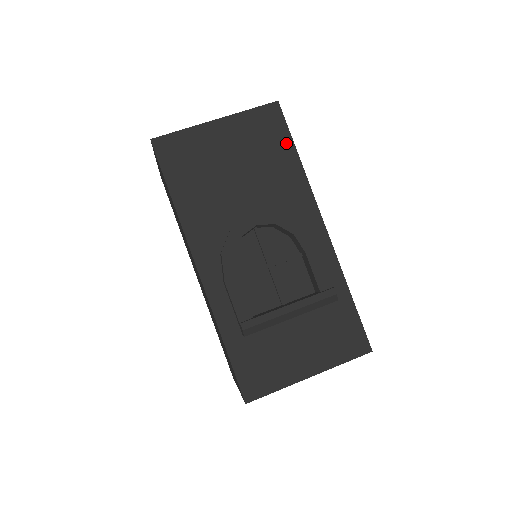
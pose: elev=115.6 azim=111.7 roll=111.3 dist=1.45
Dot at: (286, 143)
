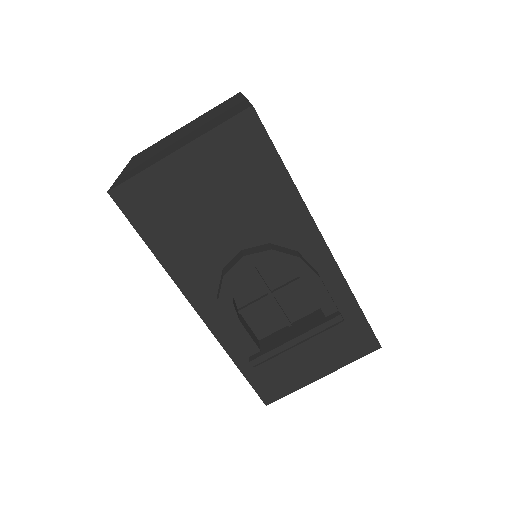
Dot at: (270, 160)
